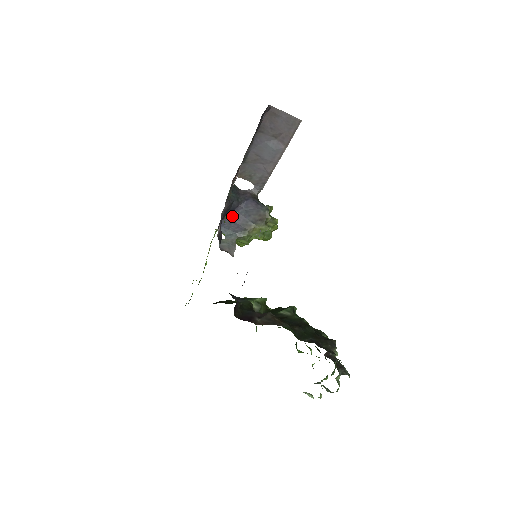
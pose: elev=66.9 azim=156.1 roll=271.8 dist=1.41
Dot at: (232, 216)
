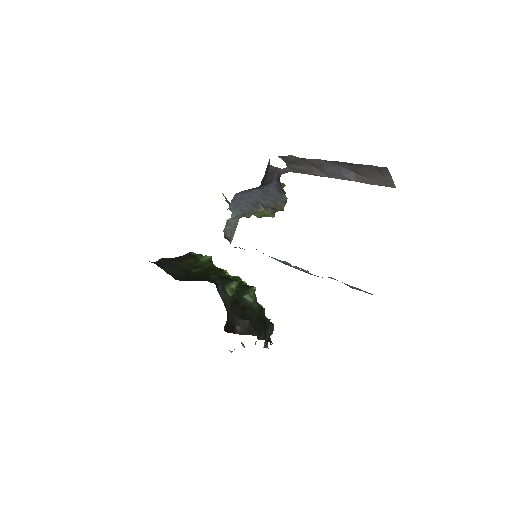
Dot at: (247, 191)
